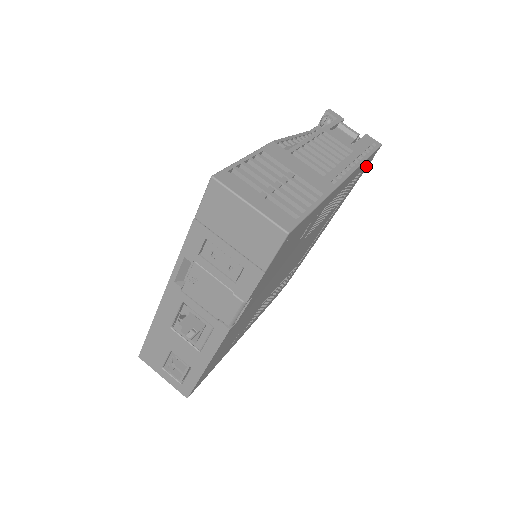
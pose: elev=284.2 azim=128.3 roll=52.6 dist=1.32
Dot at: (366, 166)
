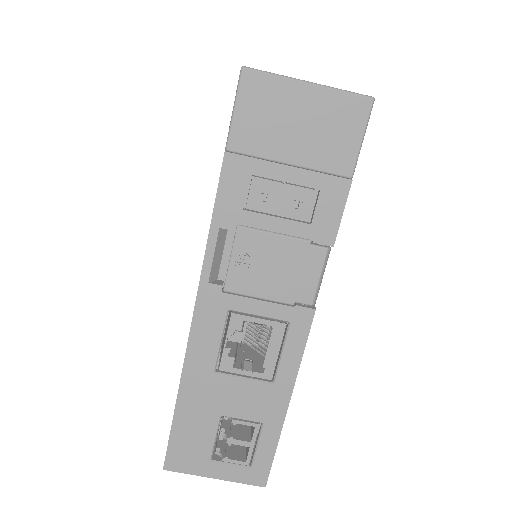
Dot at: occluded
